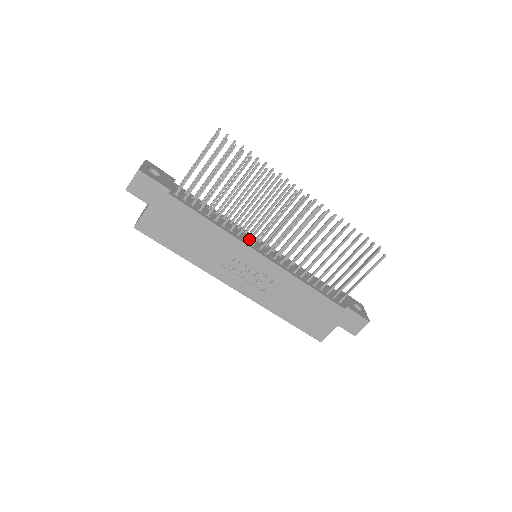
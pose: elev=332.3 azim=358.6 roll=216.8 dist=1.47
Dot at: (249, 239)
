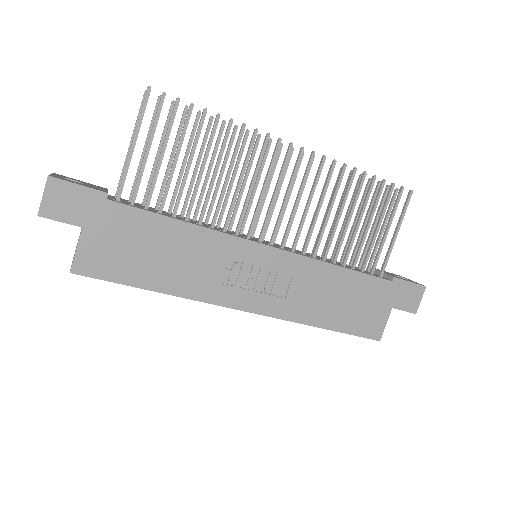
Dot at: (239, 235)
